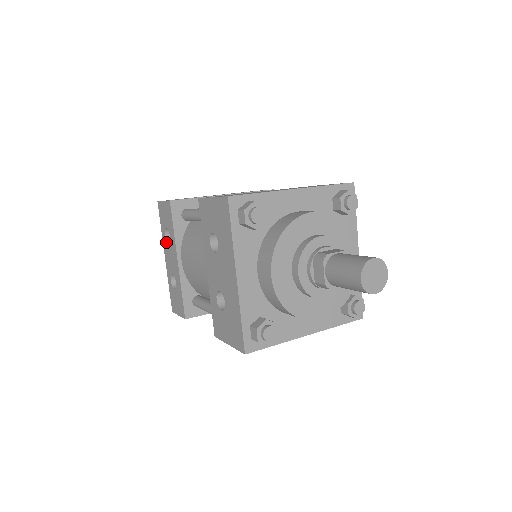
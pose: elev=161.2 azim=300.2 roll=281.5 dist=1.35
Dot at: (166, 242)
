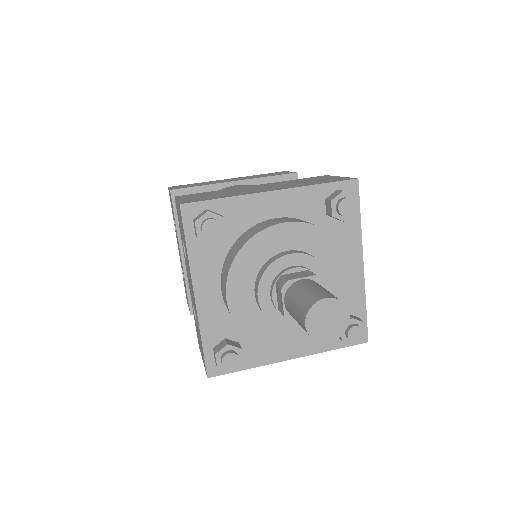
Dot at: occluded
